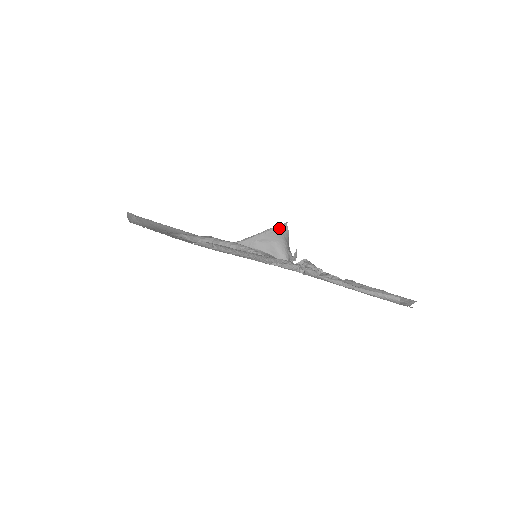
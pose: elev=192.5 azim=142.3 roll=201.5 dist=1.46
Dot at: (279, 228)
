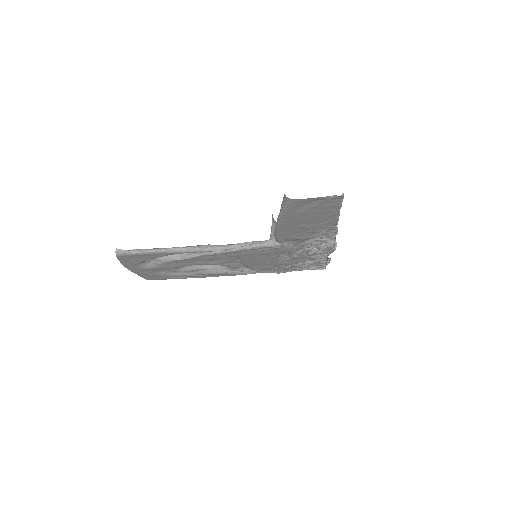
Dot at: occluded
